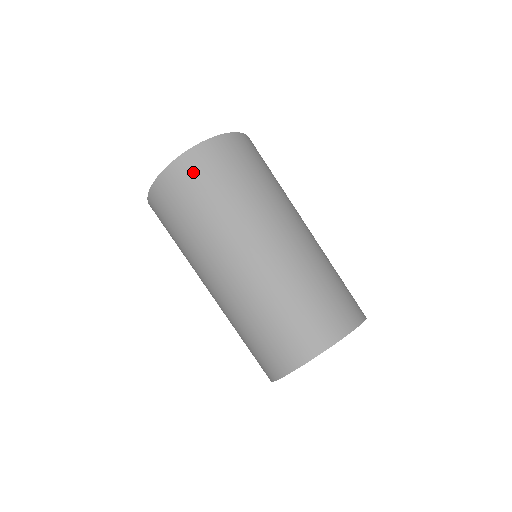
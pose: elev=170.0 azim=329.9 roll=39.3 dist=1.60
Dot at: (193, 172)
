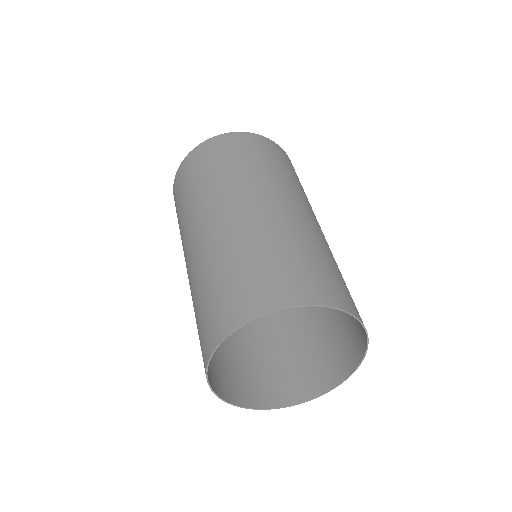
Dot at: (195, 160)
